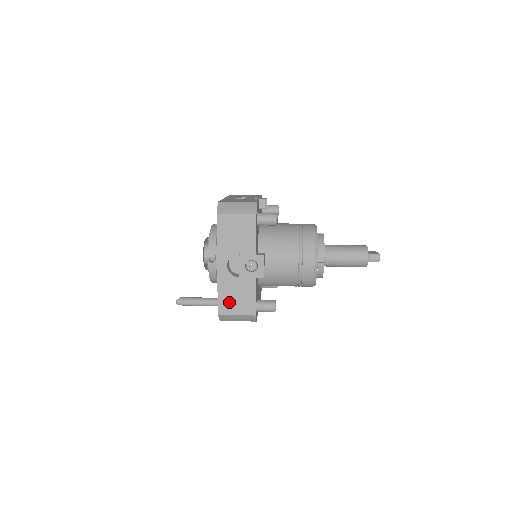
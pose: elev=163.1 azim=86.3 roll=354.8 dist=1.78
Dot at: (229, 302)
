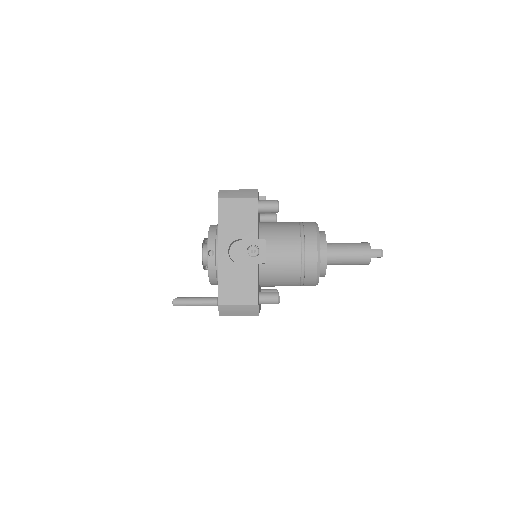
Dot at: (230, 291)
